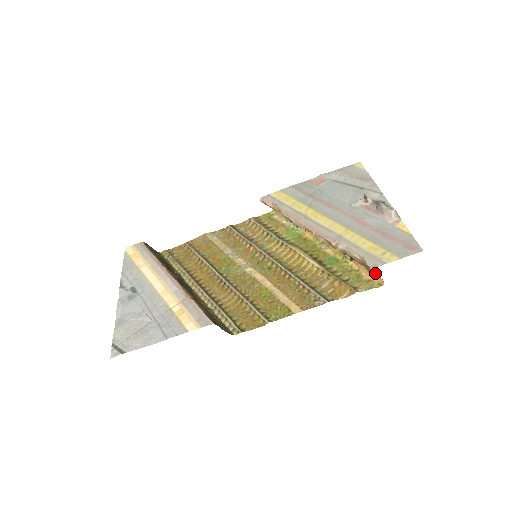
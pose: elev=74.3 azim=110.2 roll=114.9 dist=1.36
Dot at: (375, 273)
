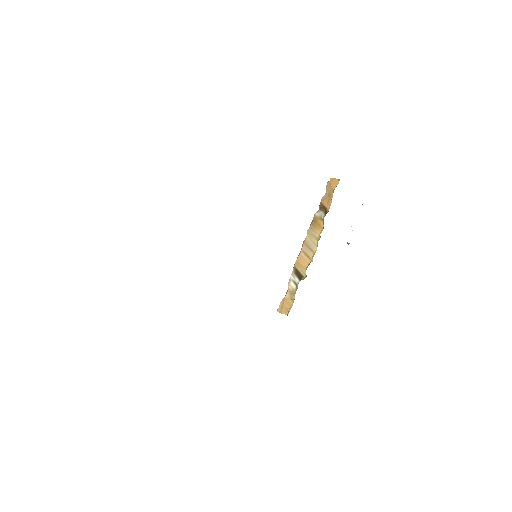
Dot at: (331, 180)
